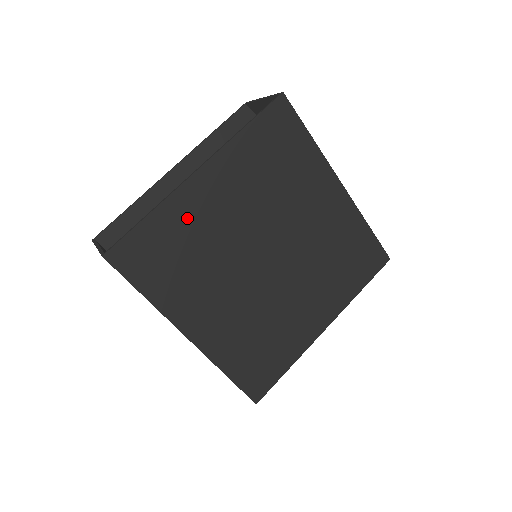
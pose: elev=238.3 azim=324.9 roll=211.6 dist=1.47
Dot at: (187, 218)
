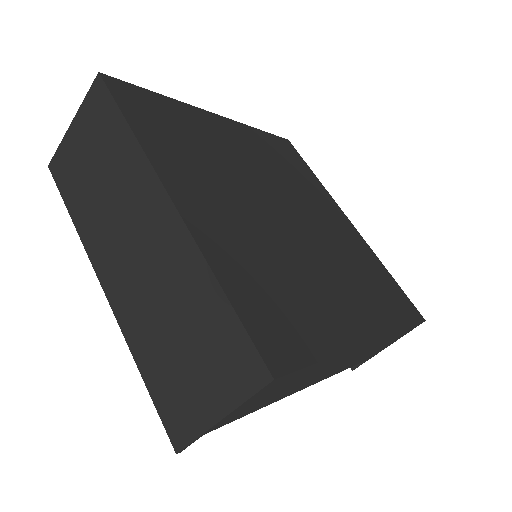
Dot at: (199, 125)
